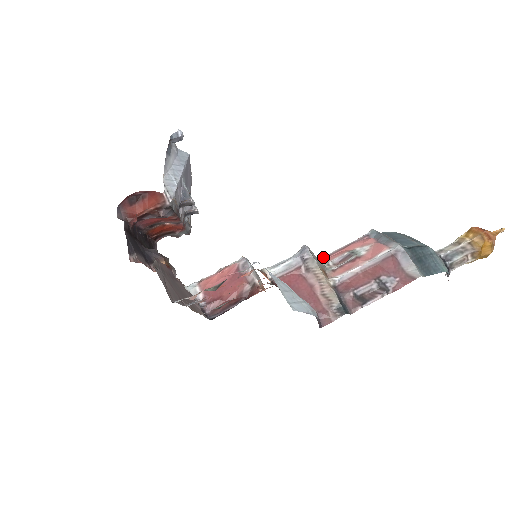
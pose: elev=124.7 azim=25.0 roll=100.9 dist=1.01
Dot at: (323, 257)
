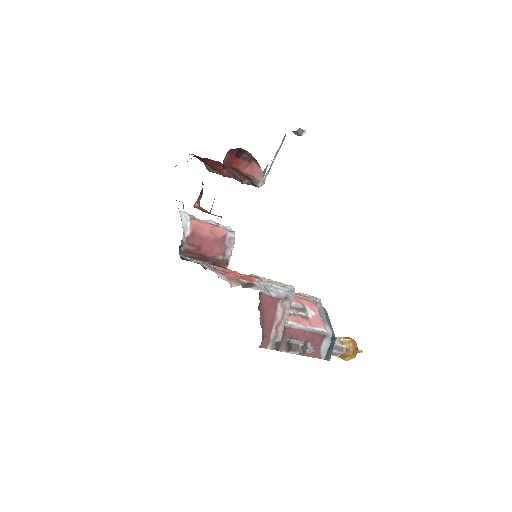
Dot at: occluded
